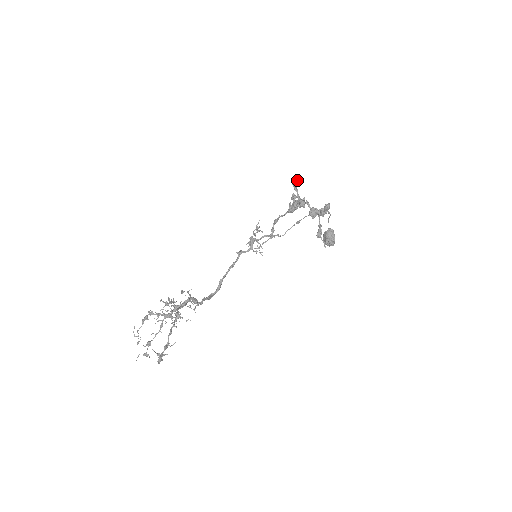
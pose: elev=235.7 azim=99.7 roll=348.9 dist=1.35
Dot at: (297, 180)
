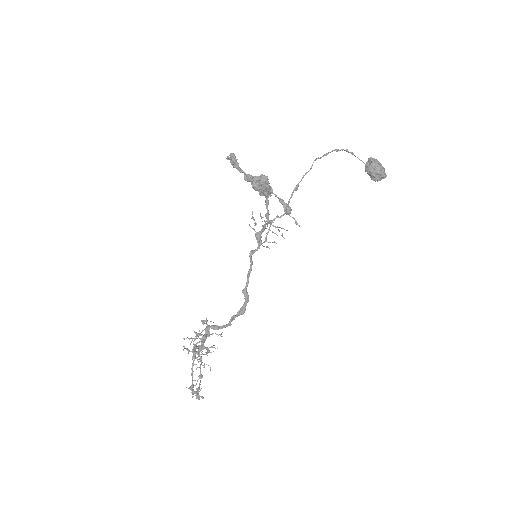
Dot at: (232, 161)
